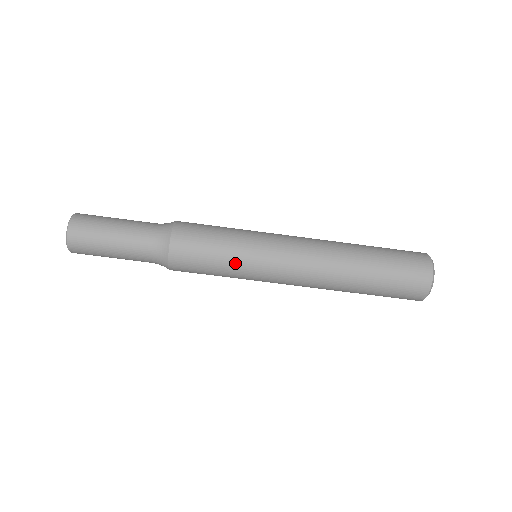
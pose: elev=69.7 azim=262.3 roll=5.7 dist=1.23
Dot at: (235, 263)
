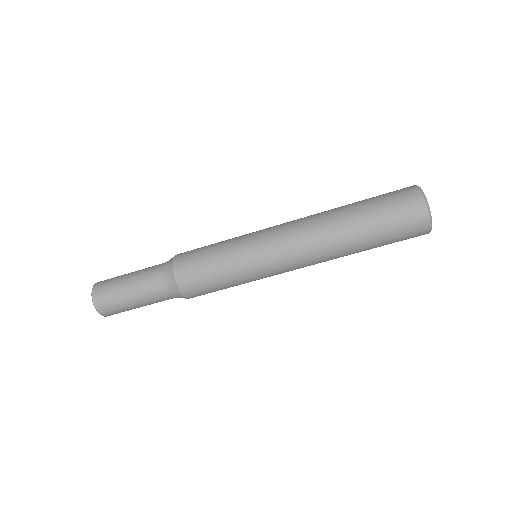
Dot at: (233, 262)
